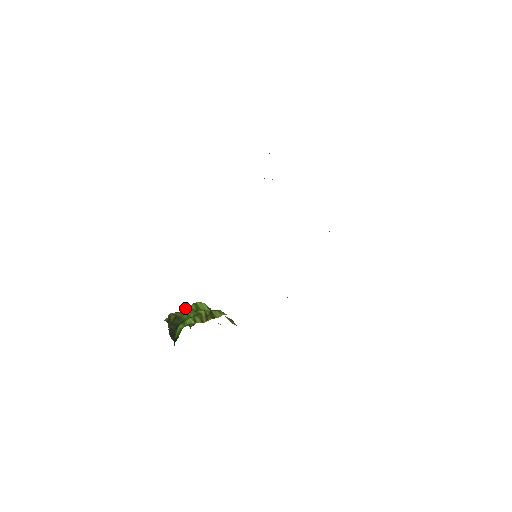
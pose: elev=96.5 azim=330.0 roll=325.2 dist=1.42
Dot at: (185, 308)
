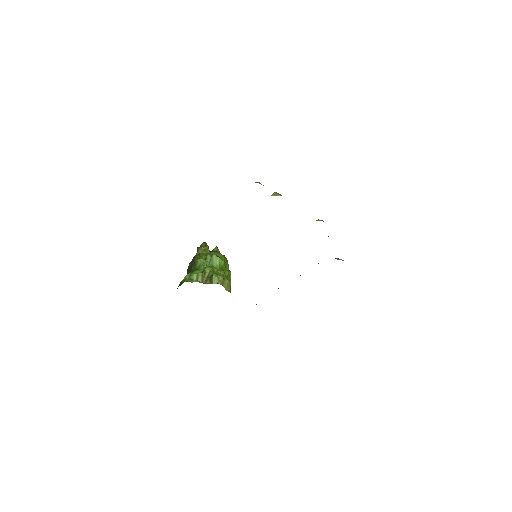
Dot at: (204, 255)
